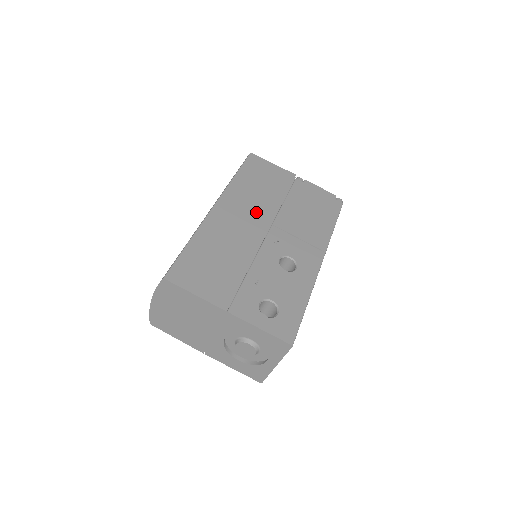
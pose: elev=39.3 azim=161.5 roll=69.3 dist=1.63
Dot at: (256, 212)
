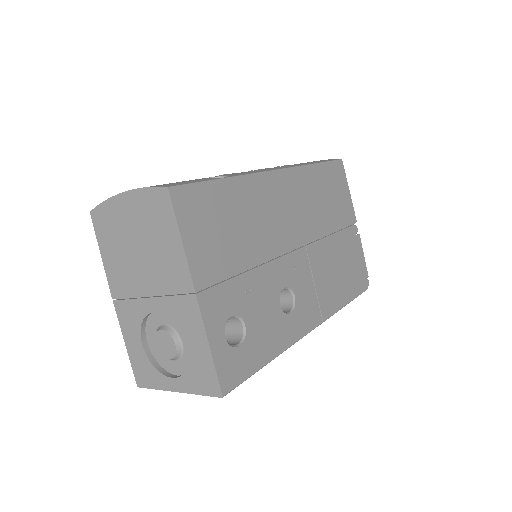
Dot at: (303, 218)
